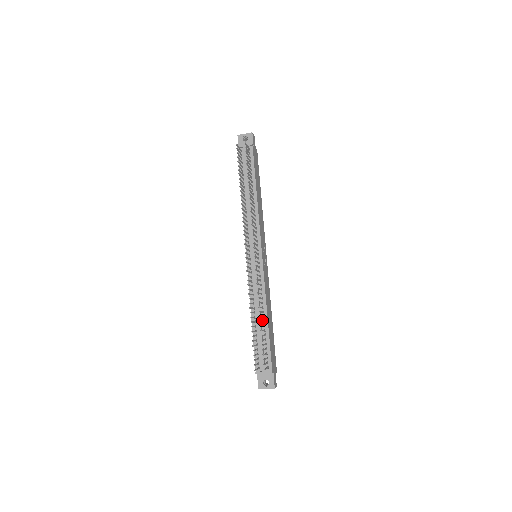
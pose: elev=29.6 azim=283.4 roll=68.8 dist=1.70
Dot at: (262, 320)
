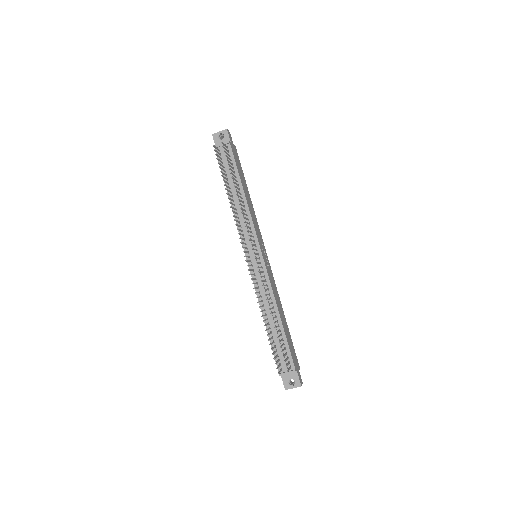
Dot at: (275, 320)
